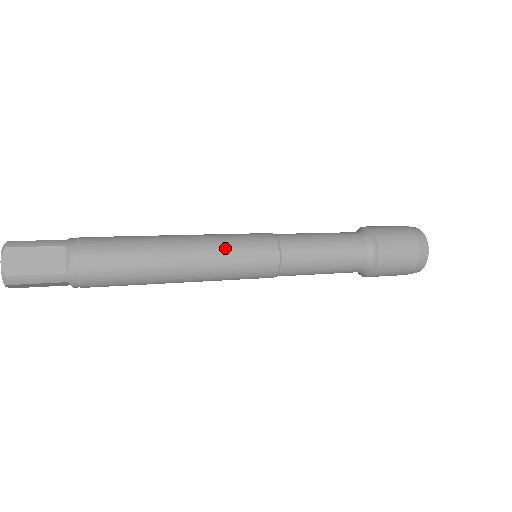
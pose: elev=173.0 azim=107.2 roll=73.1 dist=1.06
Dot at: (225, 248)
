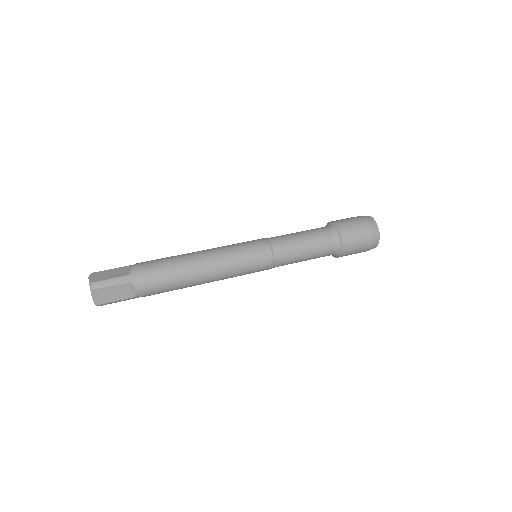
Dot at: (236, 266)
